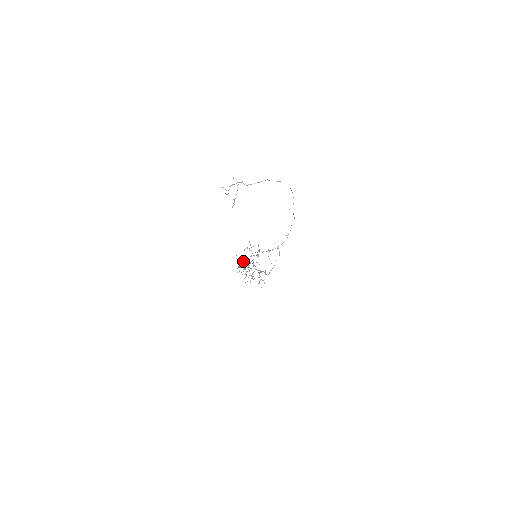
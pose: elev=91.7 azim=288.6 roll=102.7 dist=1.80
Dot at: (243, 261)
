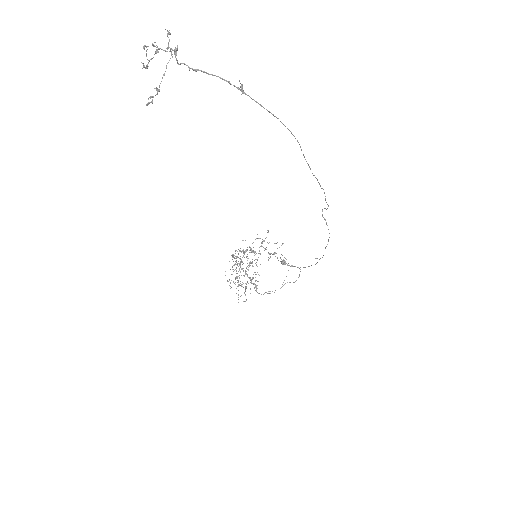
Dot at: (240, 251)
